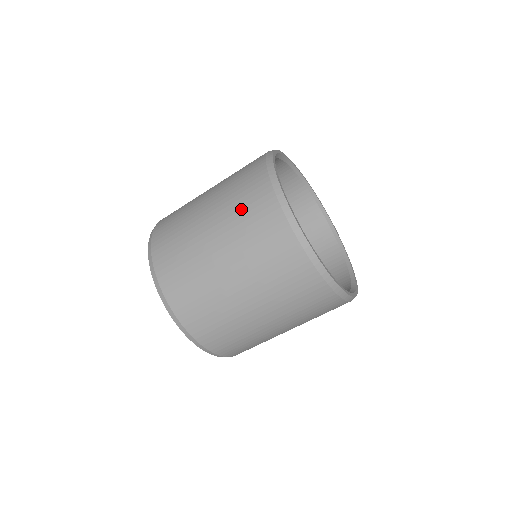
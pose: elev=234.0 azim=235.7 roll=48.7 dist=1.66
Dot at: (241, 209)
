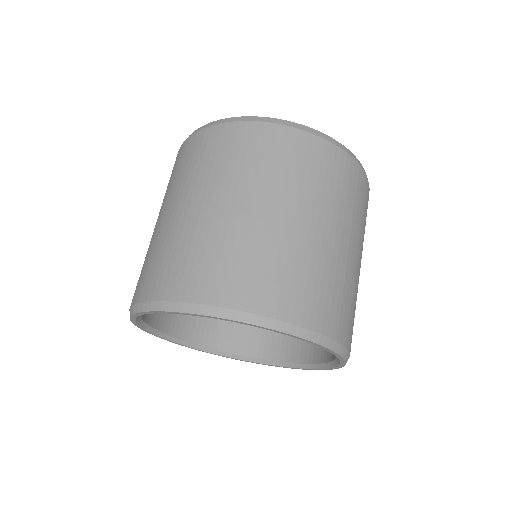
Dot at: occluded
